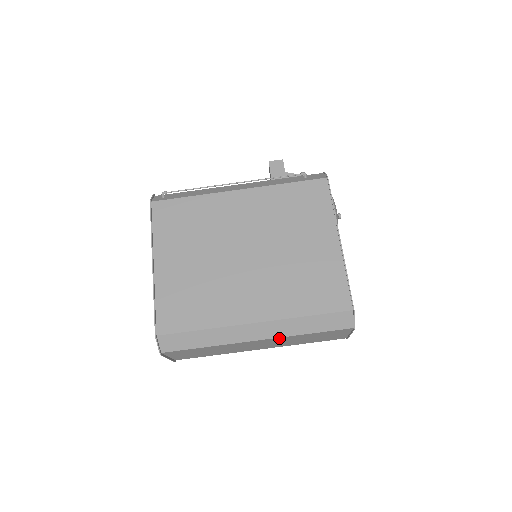
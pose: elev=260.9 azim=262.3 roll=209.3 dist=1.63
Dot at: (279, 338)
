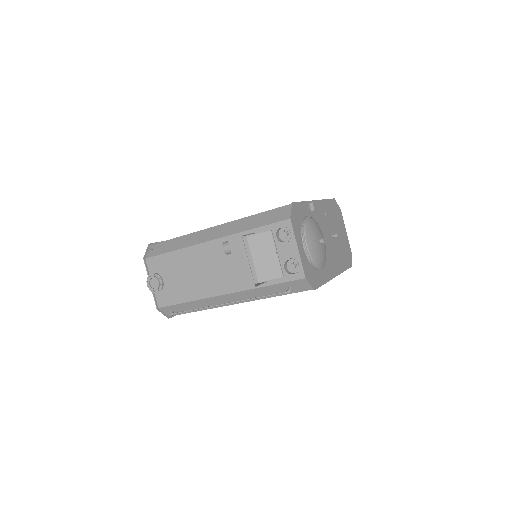
Dot at: occluded
